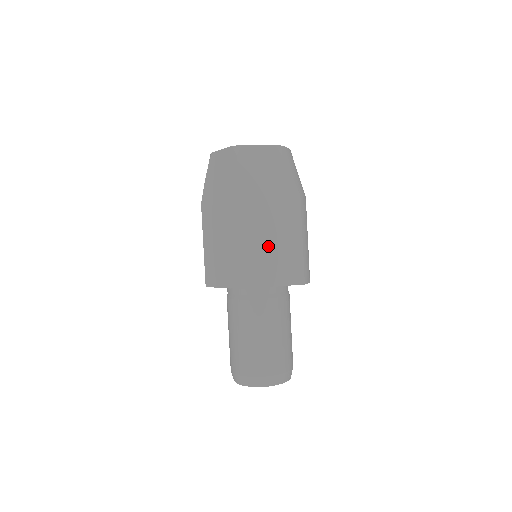
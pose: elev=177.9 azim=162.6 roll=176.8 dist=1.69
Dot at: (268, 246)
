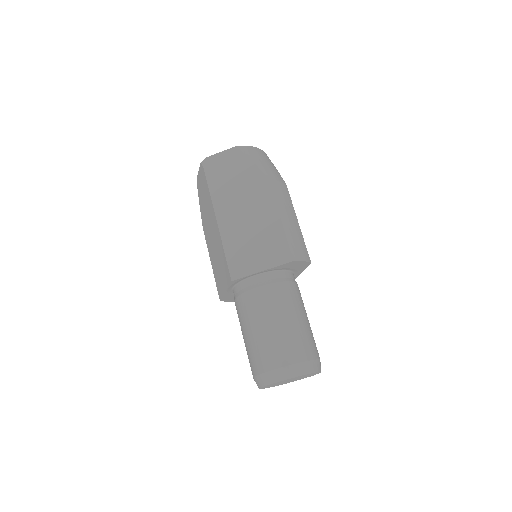
Dot at: (247, 235)
